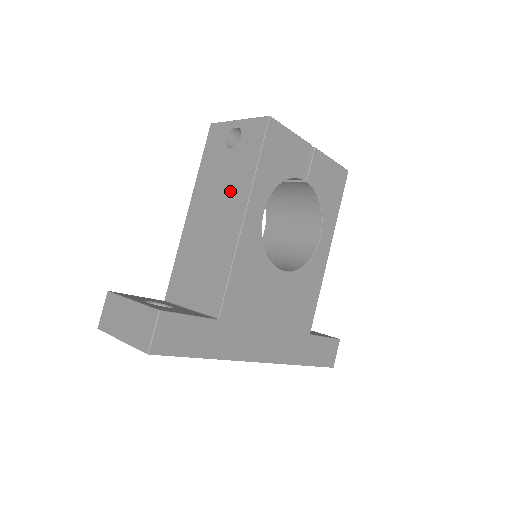
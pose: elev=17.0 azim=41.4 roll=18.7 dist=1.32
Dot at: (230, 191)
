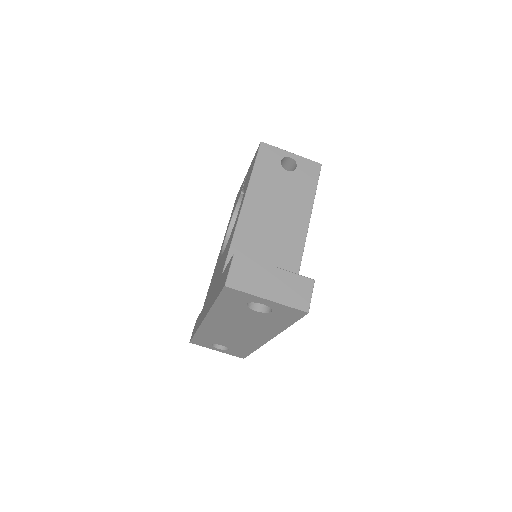
Dot at: (292, 203)
